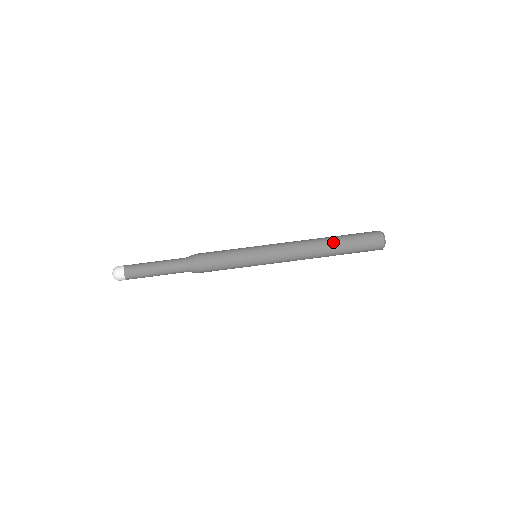
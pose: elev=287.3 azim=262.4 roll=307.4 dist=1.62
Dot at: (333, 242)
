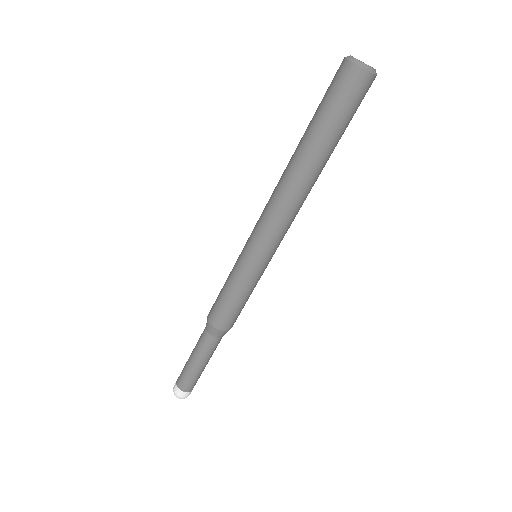
Dot at: (319, 159)
